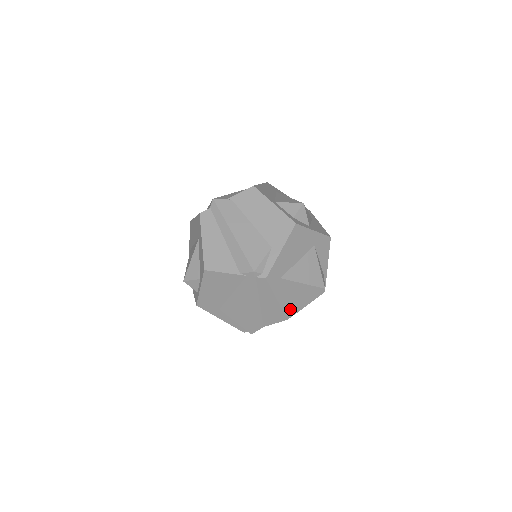
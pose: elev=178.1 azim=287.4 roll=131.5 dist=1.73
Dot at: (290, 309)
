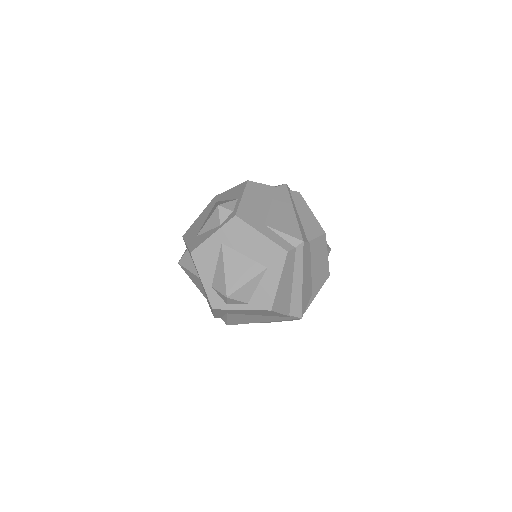
Dot at: occluded
